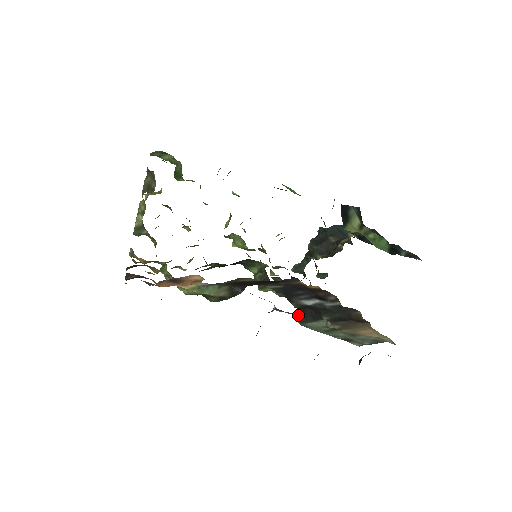
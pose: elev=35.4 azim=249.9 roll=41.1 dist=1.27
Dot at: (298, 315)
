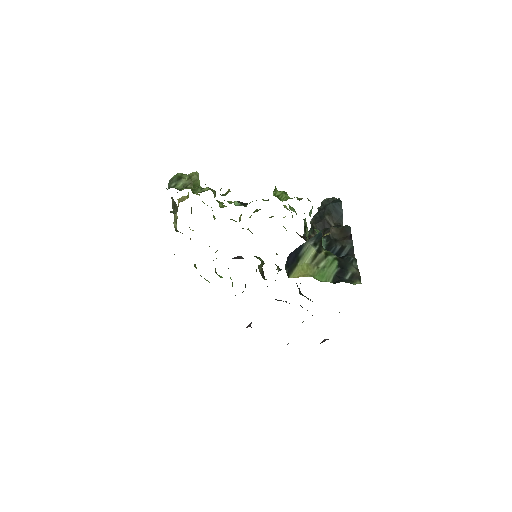
Dot at: (300, 283)
